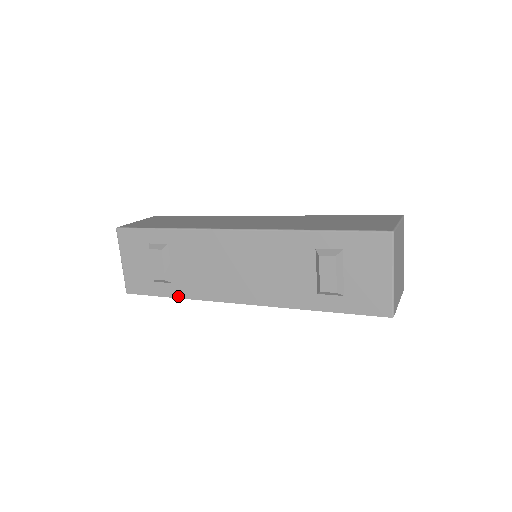
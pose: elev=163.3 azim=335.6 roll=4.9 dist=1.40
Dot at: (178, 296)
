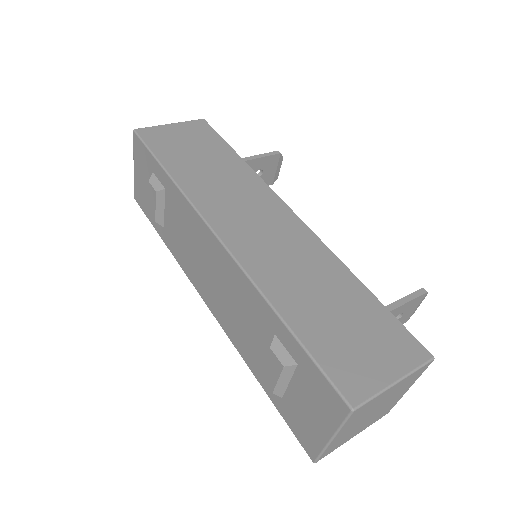
Dot at: (165, 242)
